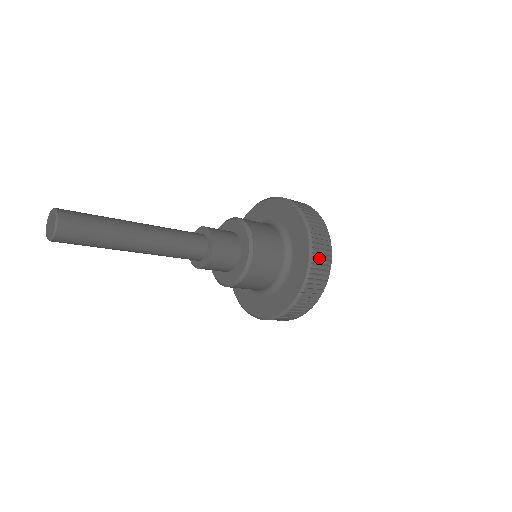
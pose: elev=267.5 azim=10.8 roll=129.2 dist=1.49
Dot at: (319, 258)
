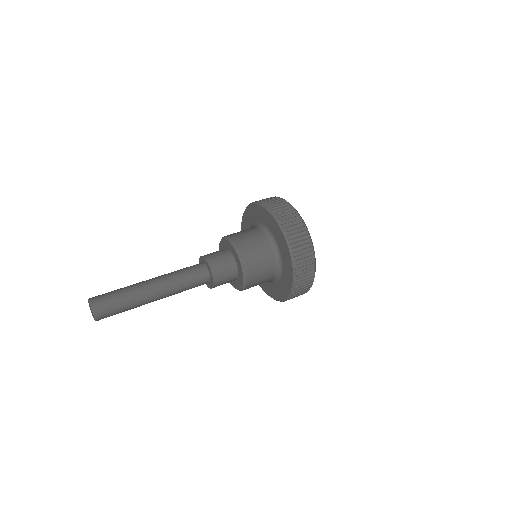
Dot at: (301, 258)
